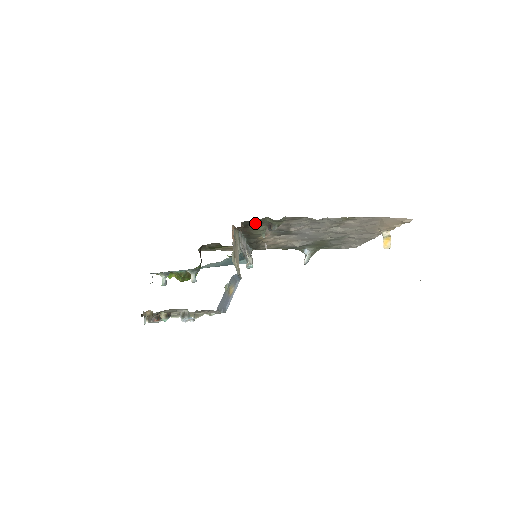
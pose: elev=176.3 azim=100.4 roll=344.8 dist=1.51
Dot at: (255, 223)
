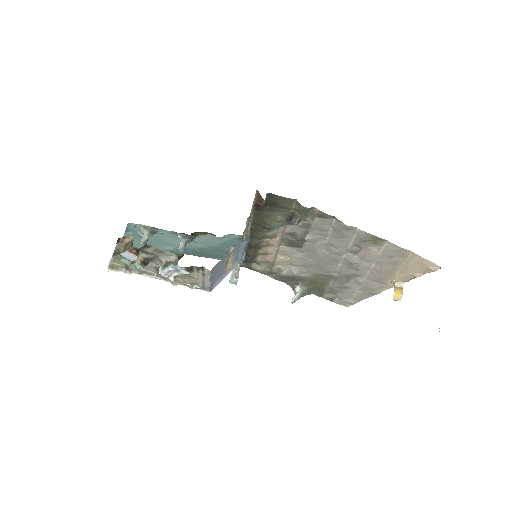
Dot at: (278, 205)
